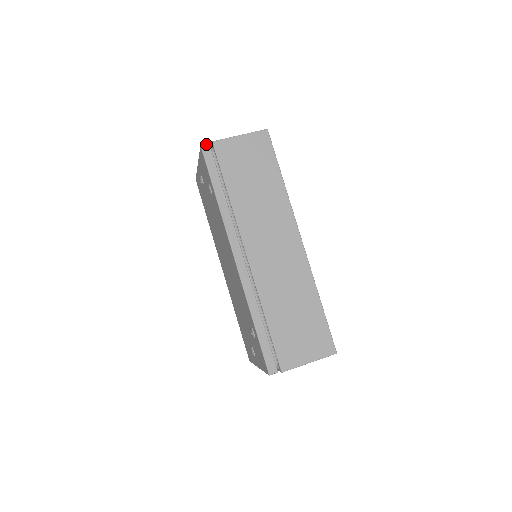
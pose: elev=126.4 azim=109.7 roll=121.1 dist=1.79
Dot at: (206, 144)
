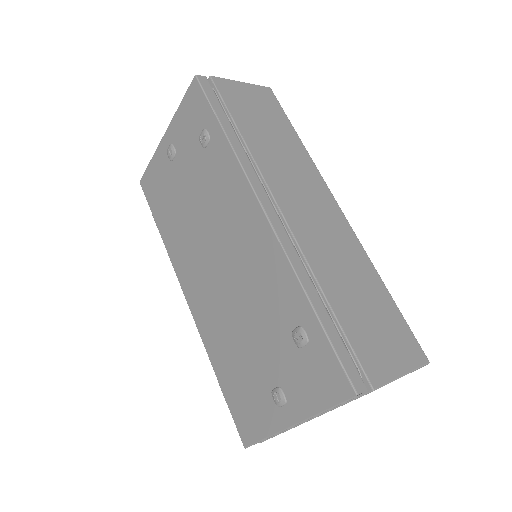
Dot at: occluded
